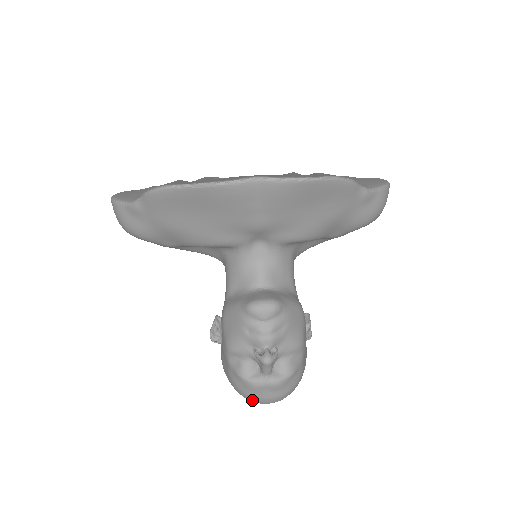
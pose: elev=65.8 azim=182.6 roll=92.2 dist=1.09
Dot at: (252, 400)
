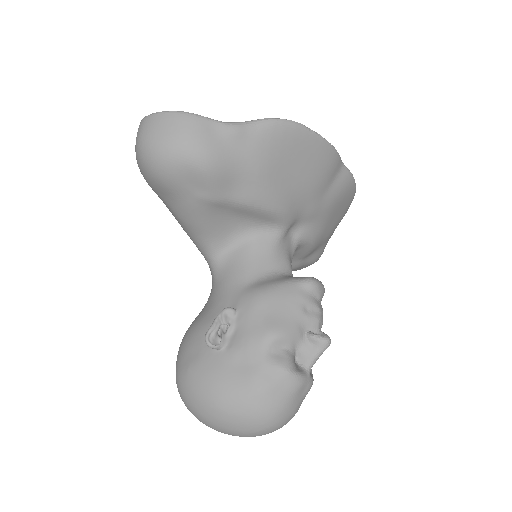
Dot at: (274, 417)
